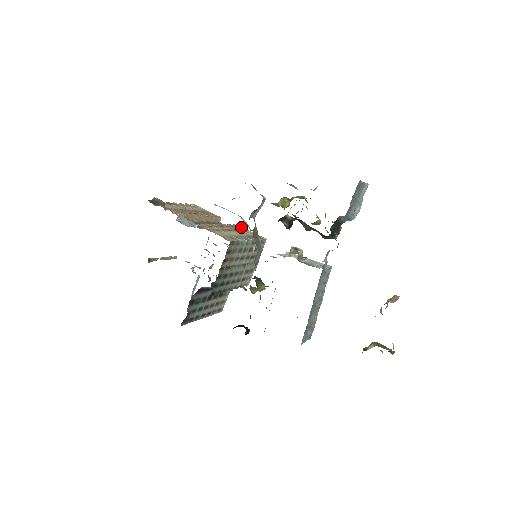
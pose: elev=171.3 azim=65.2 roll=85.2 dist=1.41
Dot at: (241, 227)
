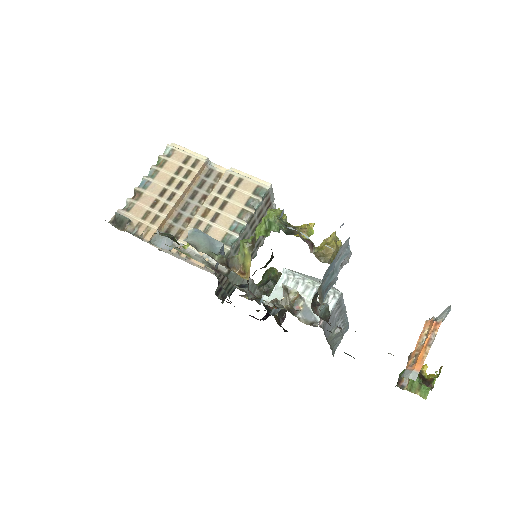
Dot at: (234, 174)
